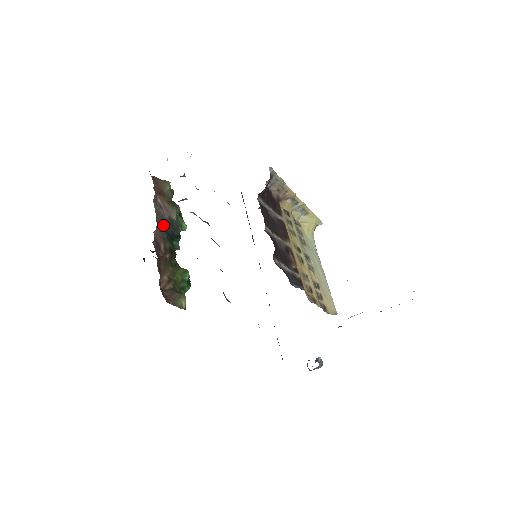
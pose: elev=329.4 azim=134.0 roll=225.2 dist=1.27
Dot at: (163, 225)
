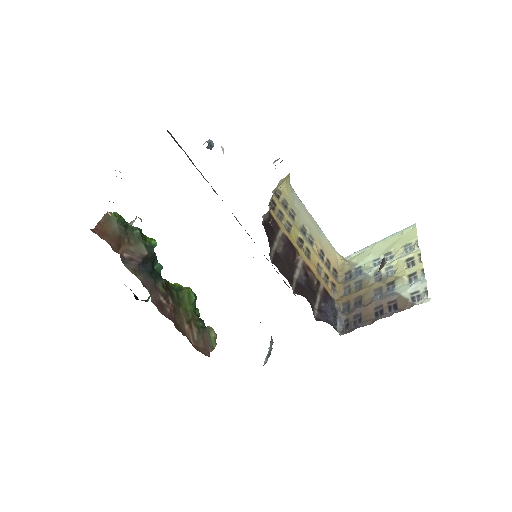
Dot at: (144, 273)
